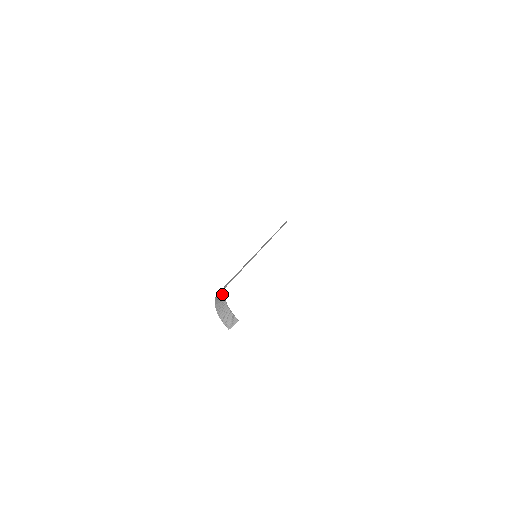
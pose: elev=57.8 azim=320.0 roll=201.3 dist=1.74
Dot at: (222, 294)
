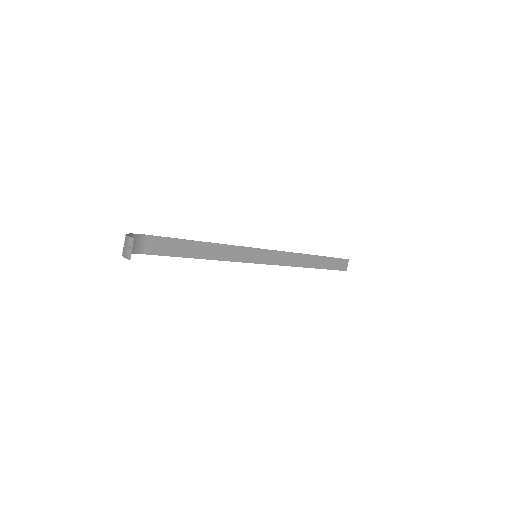
Dot at: (132, 236)
